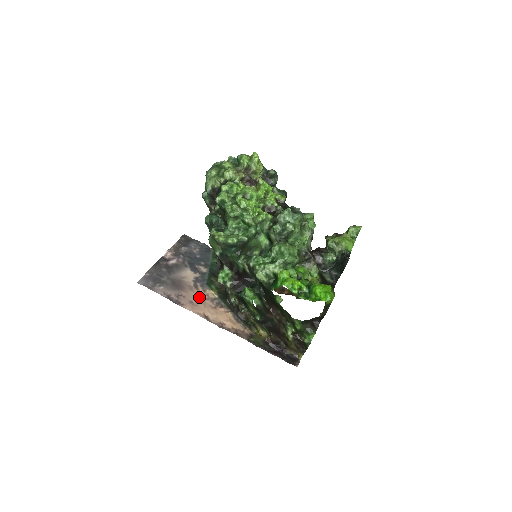
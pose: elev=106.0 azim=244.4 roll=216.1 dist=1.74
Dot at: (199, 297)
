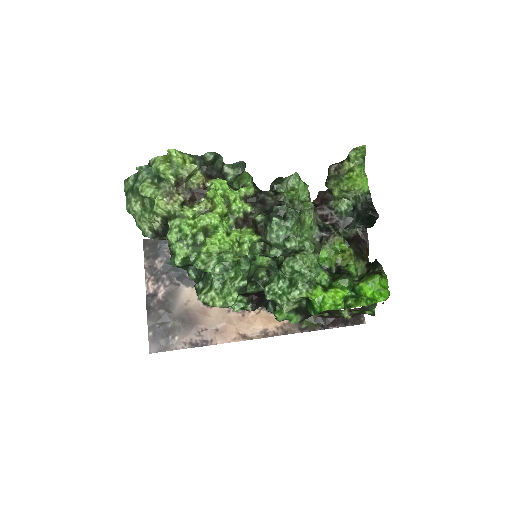
Dot at: (220, 317)
